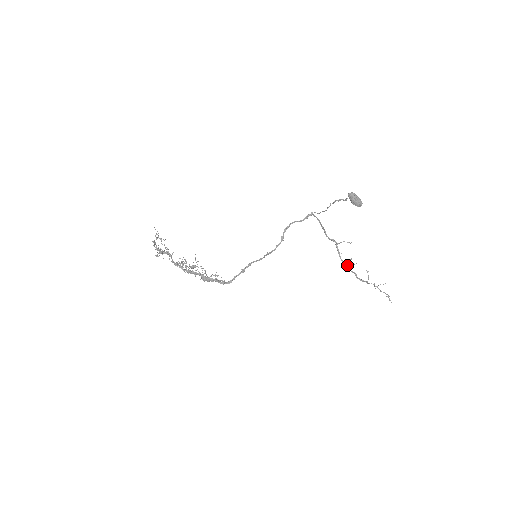
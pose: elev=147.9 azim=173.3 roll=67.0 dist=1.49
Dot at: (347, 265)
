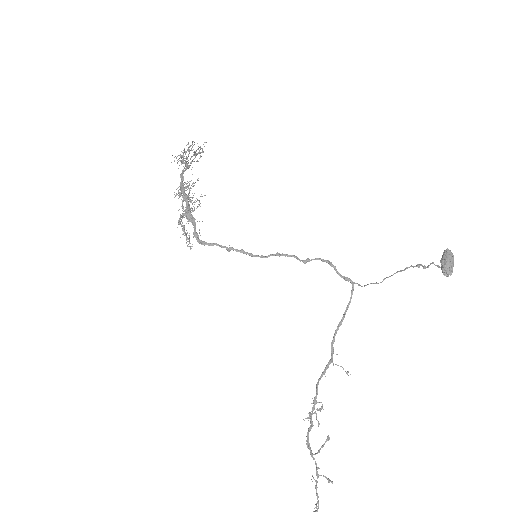
Dot at: occluded
